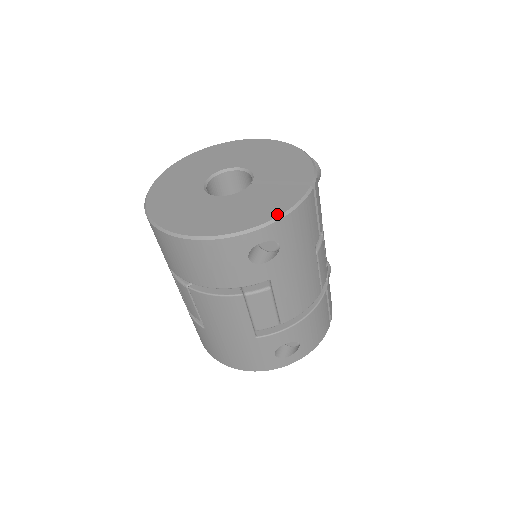
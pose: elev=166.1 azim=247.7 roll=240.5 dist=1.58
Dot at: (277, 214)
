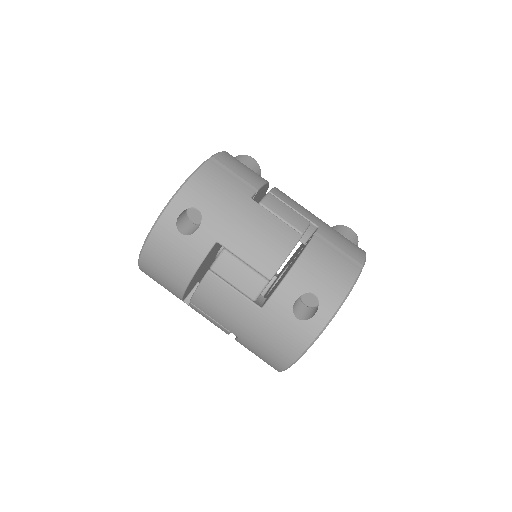
Dot at: (179, 189)
